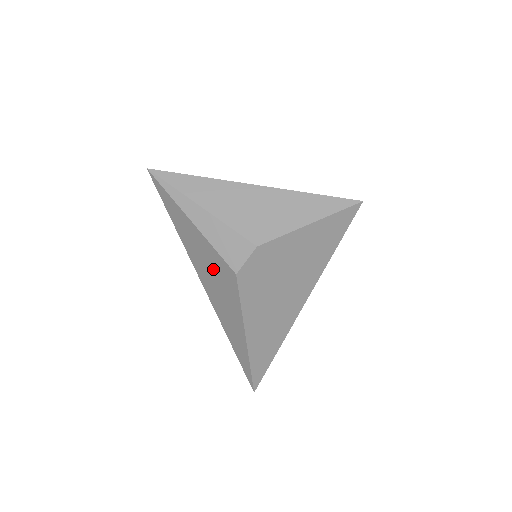
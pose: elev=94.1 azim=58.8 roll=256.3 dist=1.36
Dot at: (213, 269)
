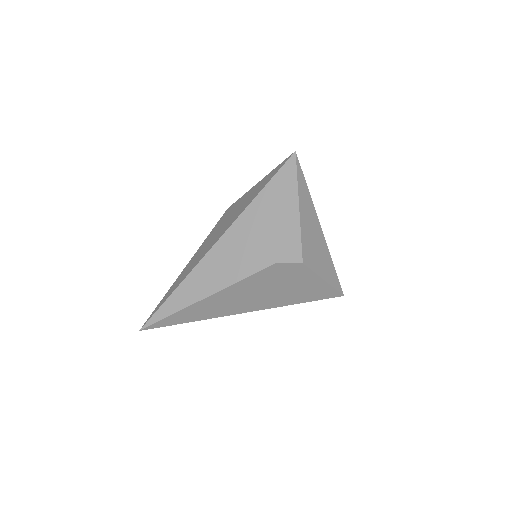
Dot at: (255, 242)
